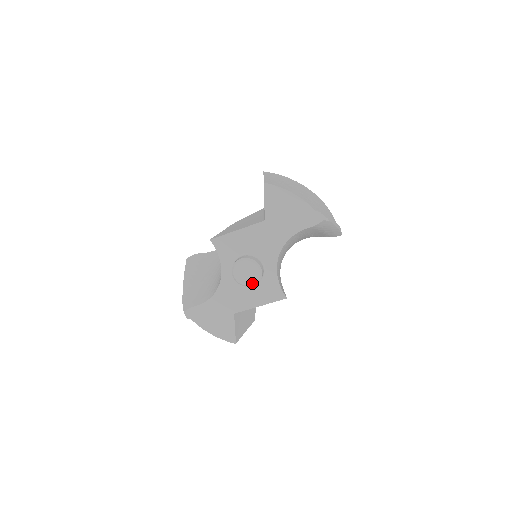
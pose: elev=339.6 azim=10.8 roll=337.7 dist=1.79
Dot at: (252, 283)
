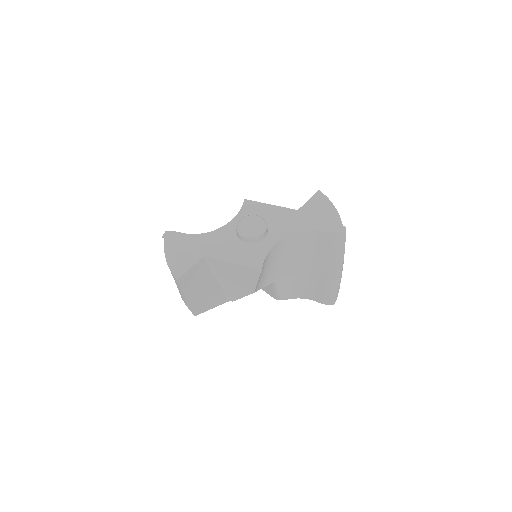
Dot at: (248, 234)
